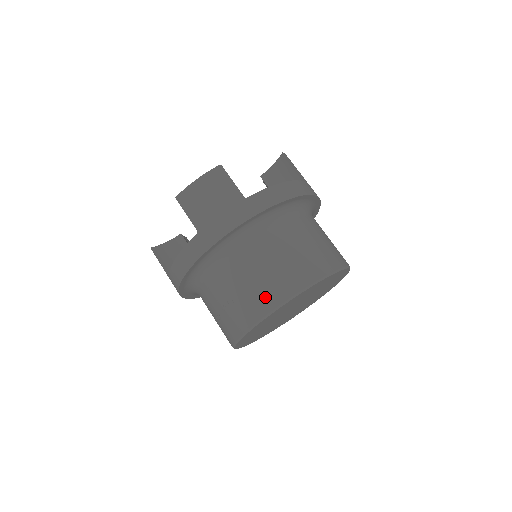
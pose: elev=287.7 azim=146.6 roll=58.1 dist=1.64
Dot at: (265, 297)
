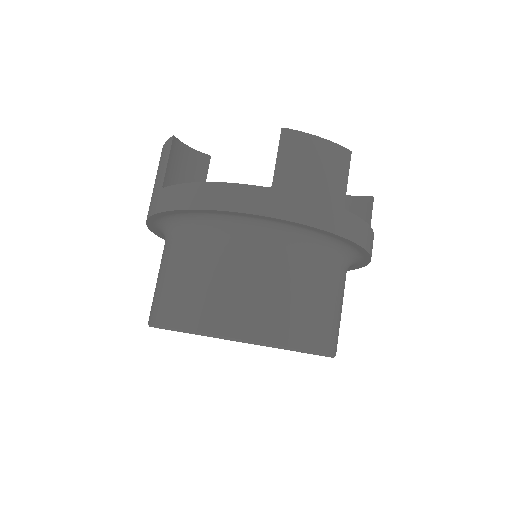
Dot at: (151, 306)
